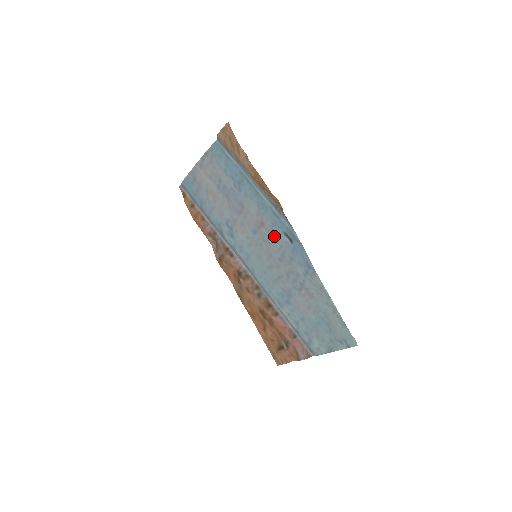
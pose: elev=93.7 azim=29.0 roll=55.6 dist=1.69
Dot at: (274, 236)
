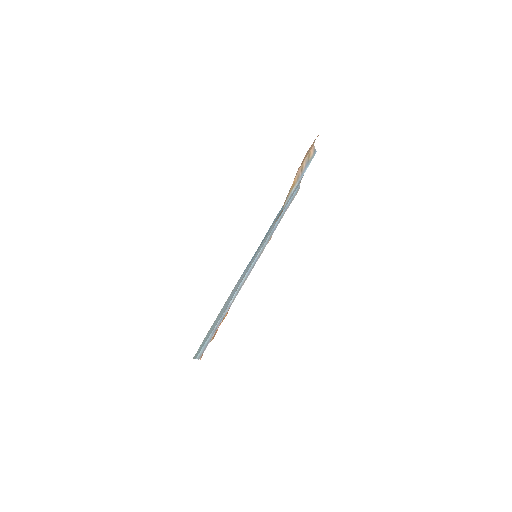
Dot at: occluded
